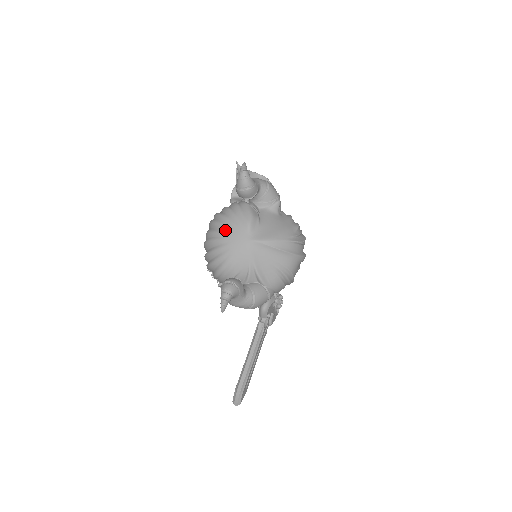
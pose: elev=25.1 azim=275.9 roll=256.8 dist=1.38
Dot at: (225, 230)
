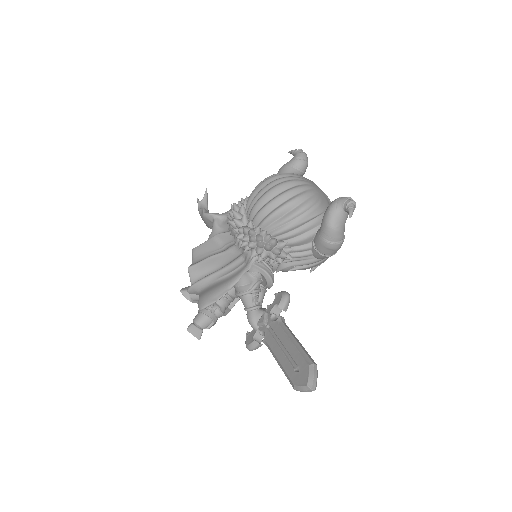
Dot at: (302, 178)
